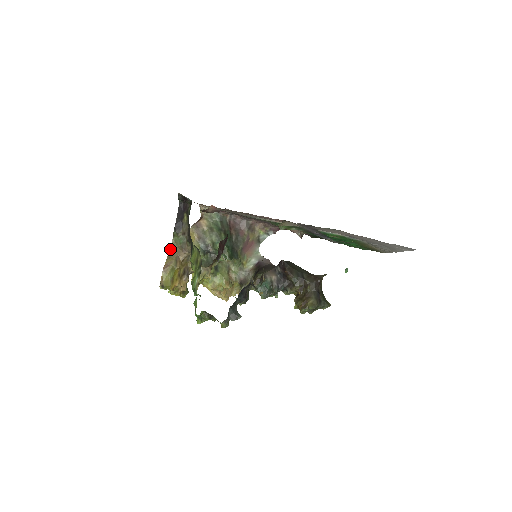
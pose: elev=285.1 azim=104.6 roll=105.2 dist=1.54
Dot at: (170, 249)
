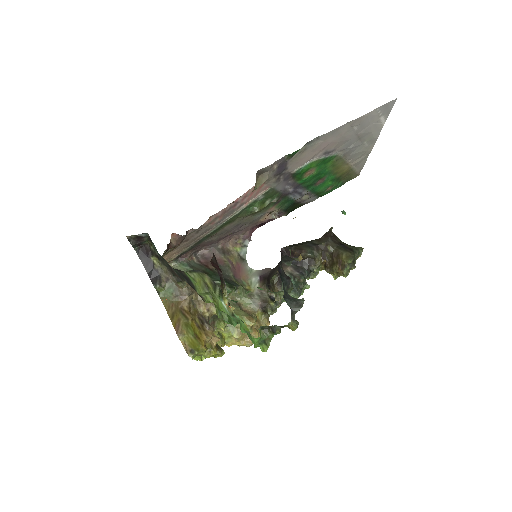
Dot at: (166, 309)
